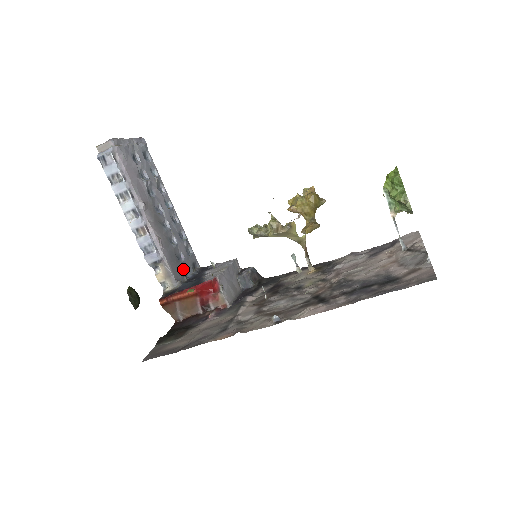
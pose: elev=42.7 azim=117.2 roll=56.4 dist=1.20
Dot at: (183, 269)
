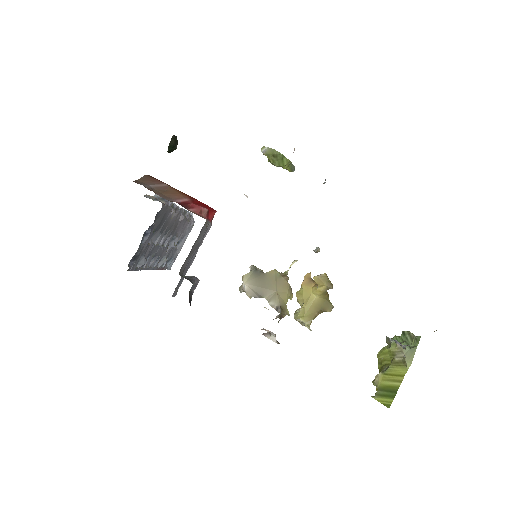
Dot at: (151, 231)
